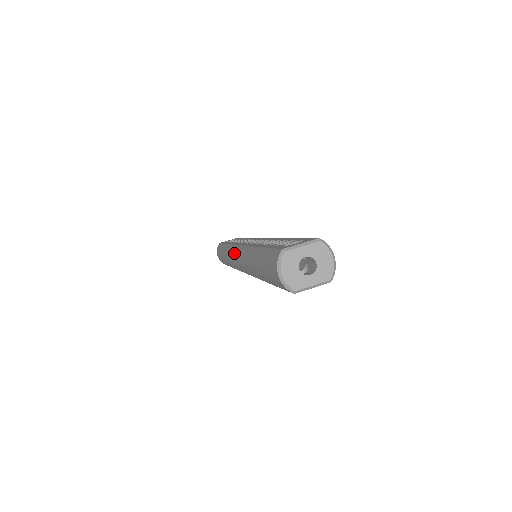
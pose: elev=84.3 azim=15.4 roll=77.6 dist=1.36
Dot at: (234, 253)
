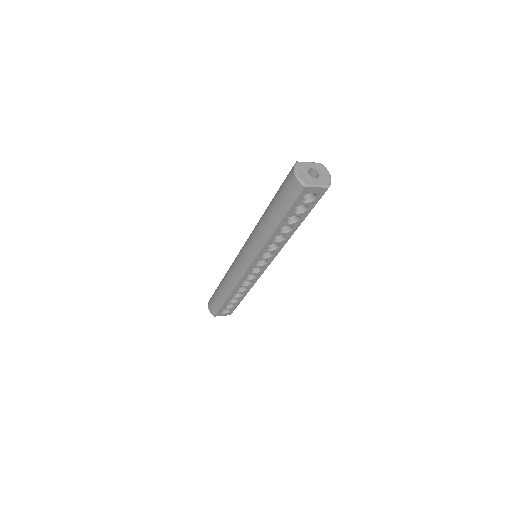
Dot at: (238, 256)
